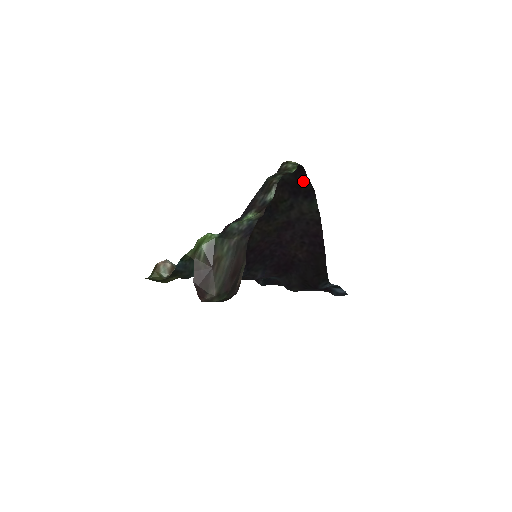
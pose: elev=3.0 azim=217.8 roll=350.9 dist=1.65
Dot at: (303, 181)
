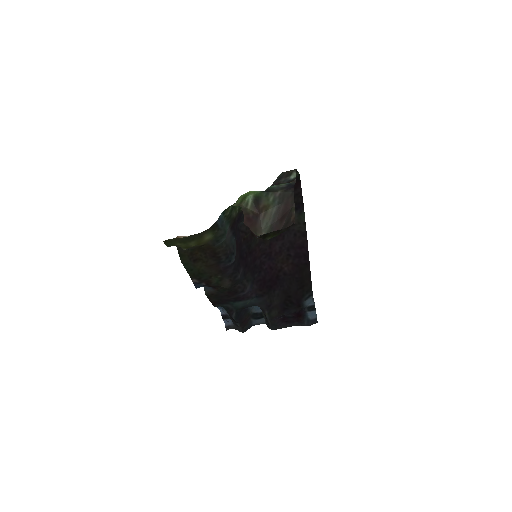
Dot at: (296, 193)
